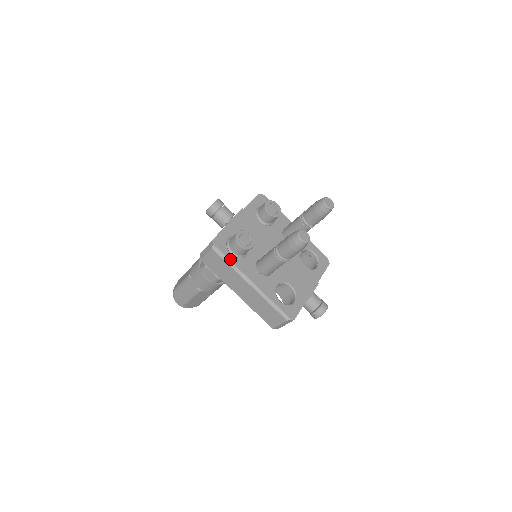
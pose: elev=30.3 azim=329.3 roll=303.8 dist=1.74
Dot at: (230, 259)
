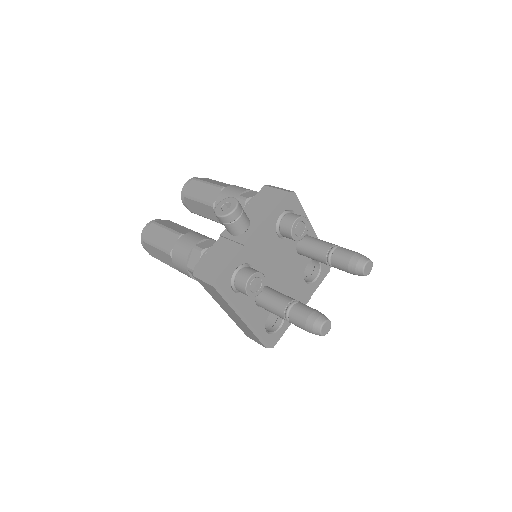
Dot at: (230, 298)
